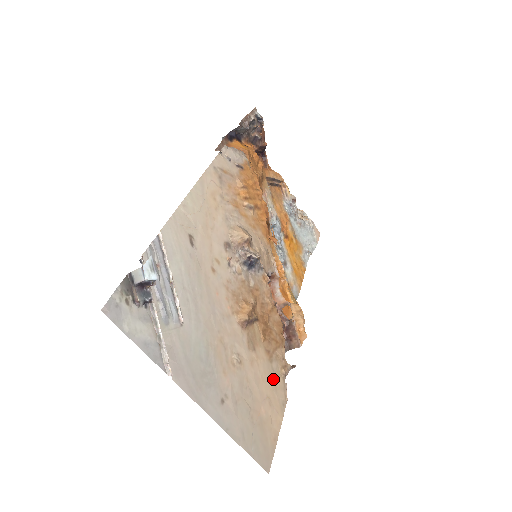
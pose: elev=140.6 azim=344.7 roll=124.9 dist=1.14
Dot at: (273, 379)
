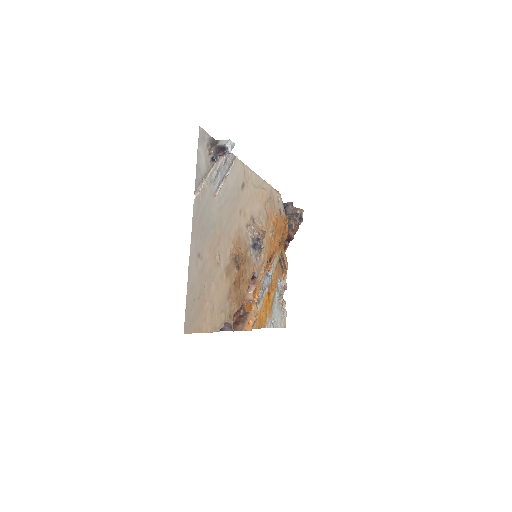
Dot at: (222, 307)
